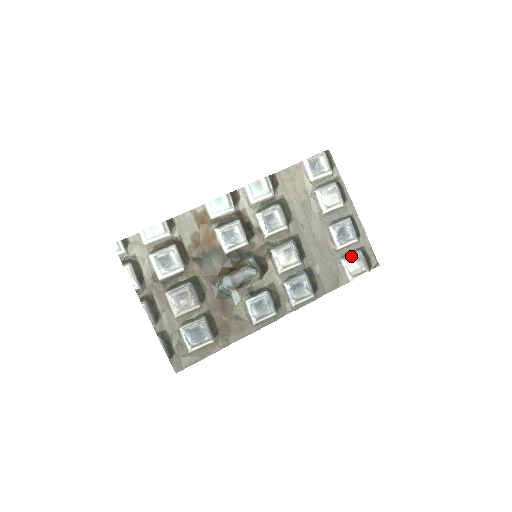
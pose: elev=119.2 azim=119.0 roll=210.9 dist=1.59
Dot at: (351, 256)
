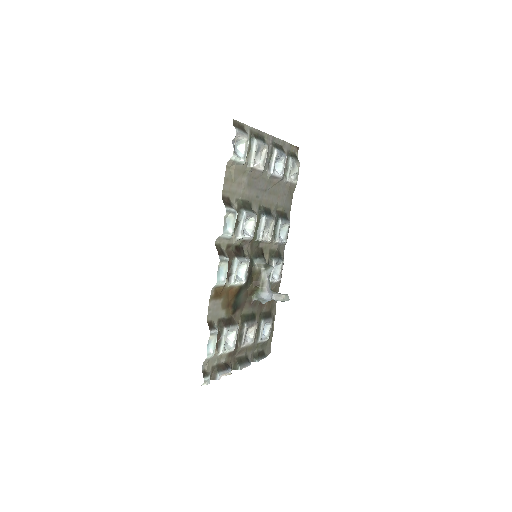
Dot at: (289, 170)
